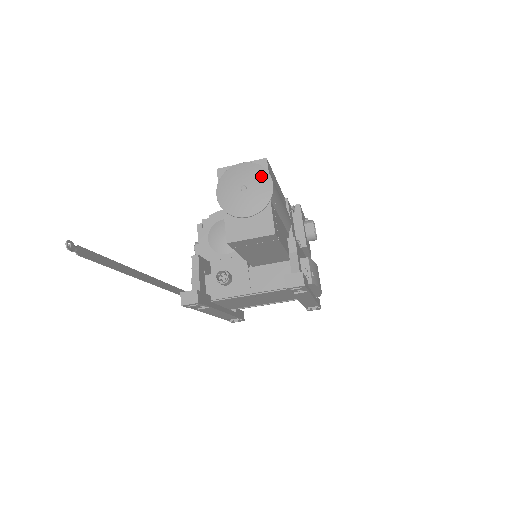
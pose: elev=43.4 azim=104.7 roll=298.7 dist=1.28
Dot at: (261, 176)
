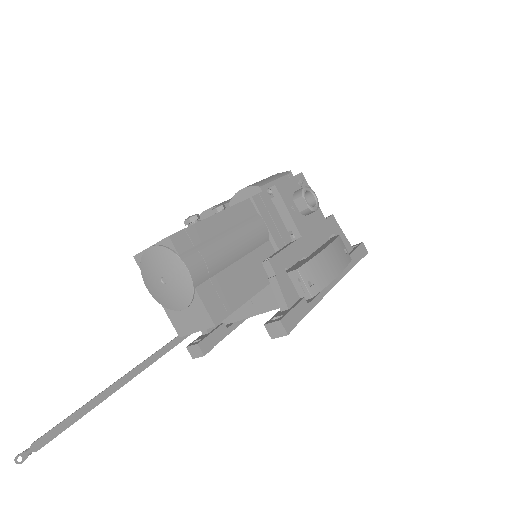
Dot at: (172, 263)
